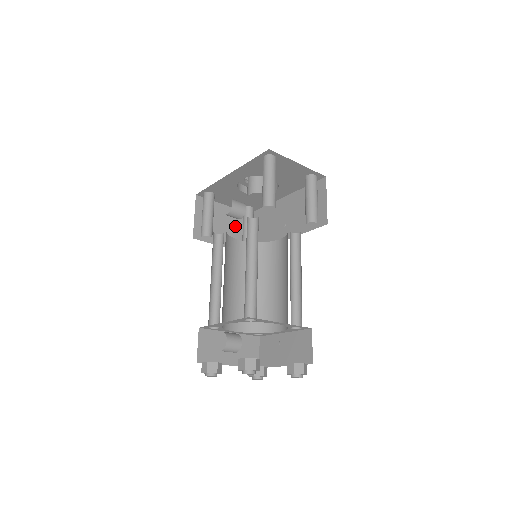
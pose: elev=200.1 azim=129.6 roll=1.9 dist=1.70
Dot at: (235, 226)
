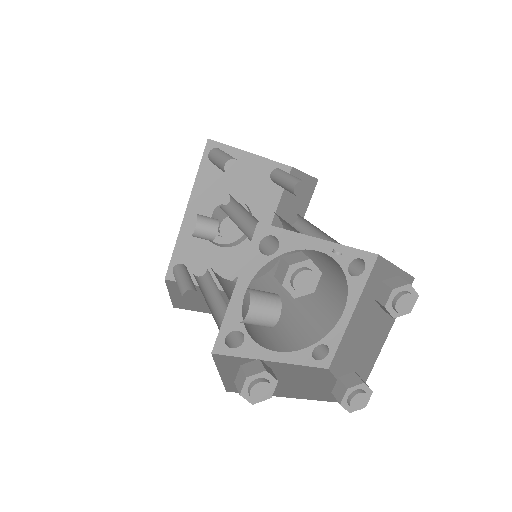
Dot at: occluded
